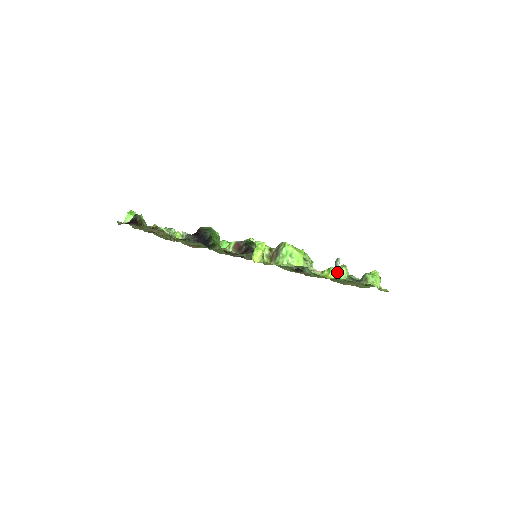
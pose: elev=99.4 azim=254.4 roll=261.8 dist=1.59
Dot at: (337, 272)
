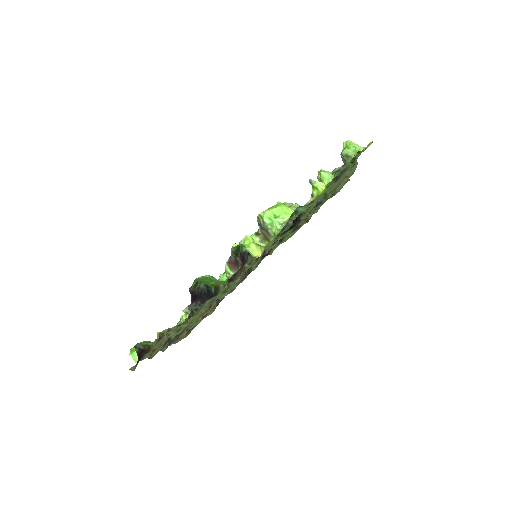
Dot at: (322, 182)
